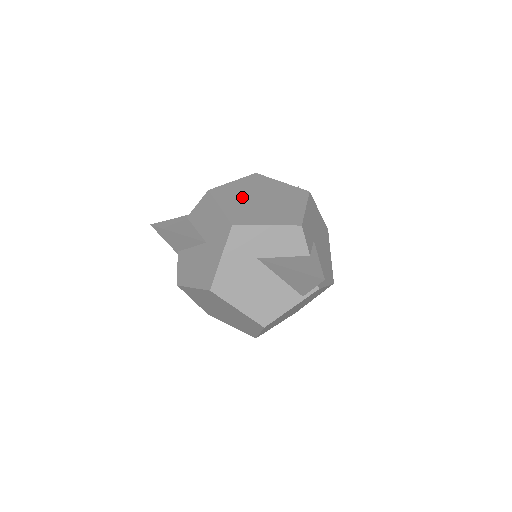
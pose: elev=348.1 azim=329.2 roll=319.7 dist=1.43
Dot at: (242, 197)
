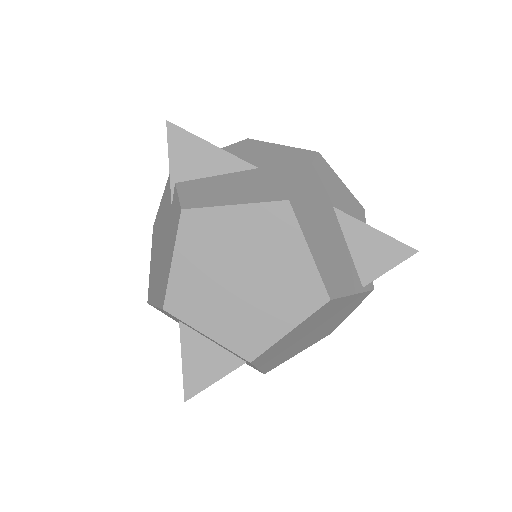
Dot at: occluded
